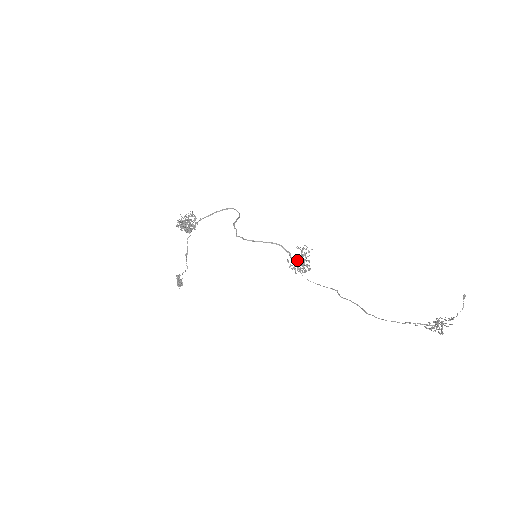
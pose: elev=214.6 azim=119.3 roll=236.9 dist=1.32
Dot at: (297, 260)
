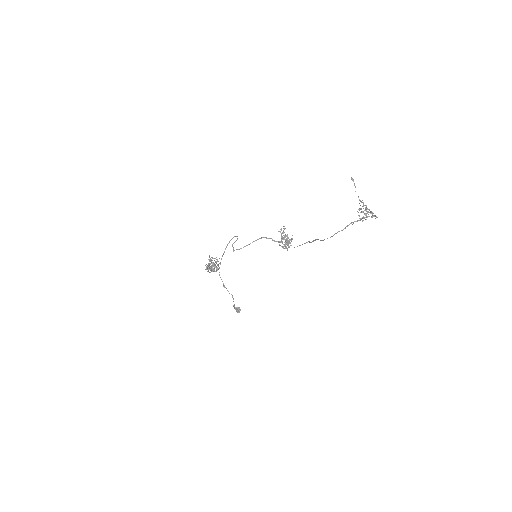
Dot at: occluded
